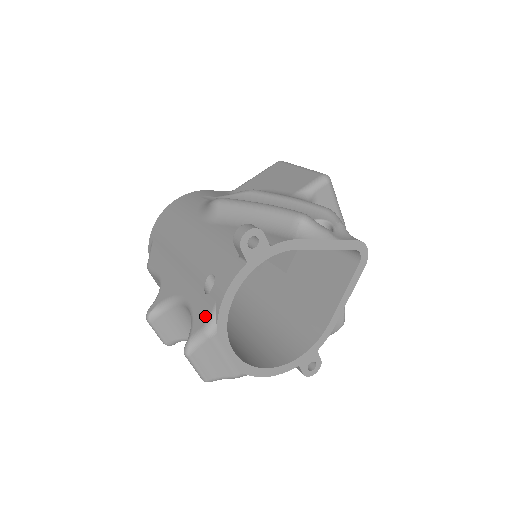
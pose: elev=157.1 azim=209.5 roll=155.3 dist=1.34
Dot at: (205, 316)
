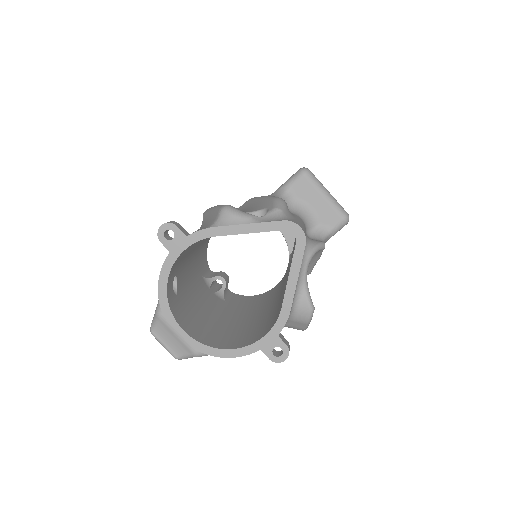
Dot at: occluded
